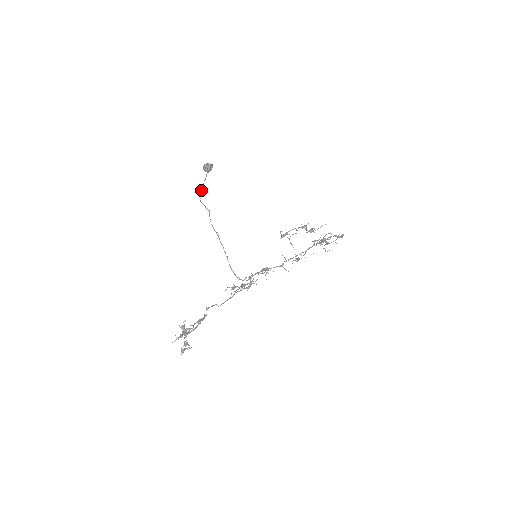
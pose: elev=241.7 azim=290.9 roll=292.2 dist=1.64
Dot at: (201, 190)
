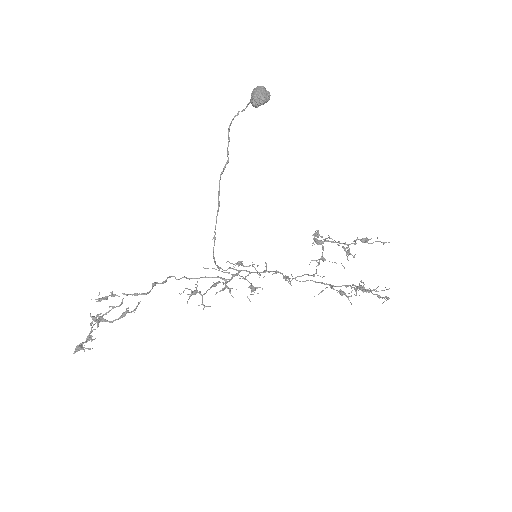
Dot at: occluded
